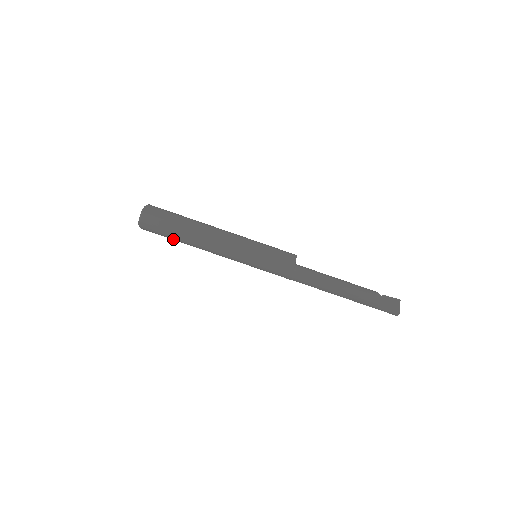
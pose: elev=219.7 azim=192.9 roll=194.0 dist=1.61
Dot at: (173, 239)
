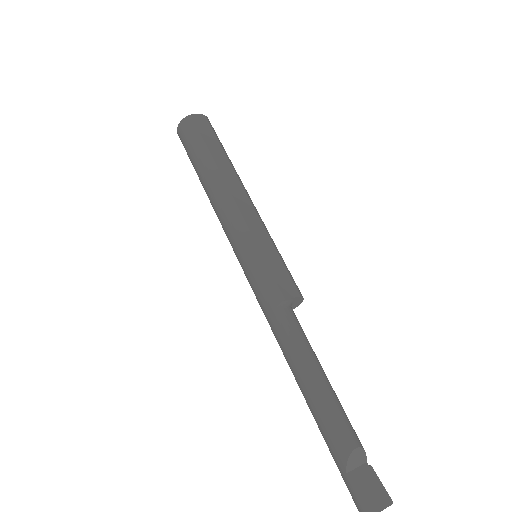
Dot at: (194, 167)
